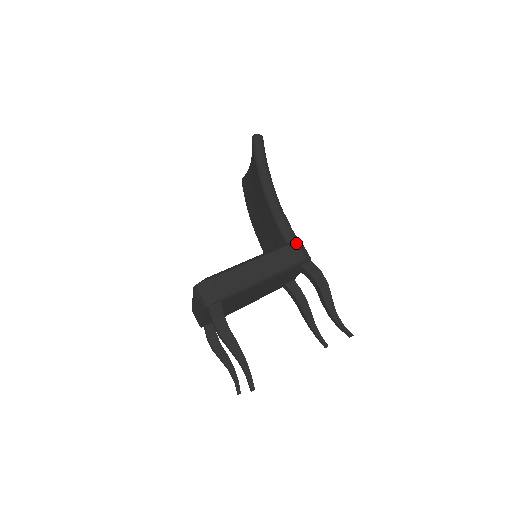
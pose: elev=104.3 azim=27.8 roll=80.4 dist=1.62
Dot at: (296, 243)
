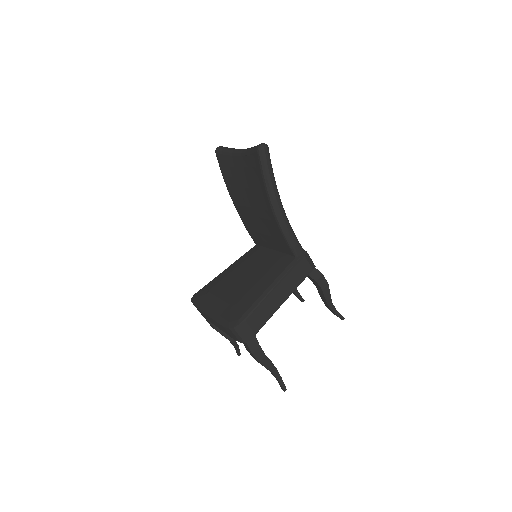
Dot at: (305, 258)
